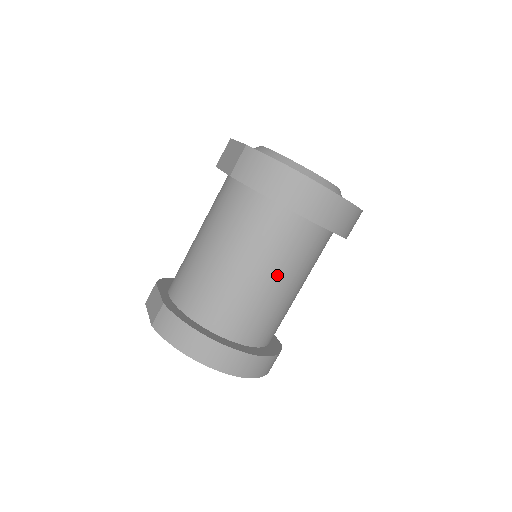
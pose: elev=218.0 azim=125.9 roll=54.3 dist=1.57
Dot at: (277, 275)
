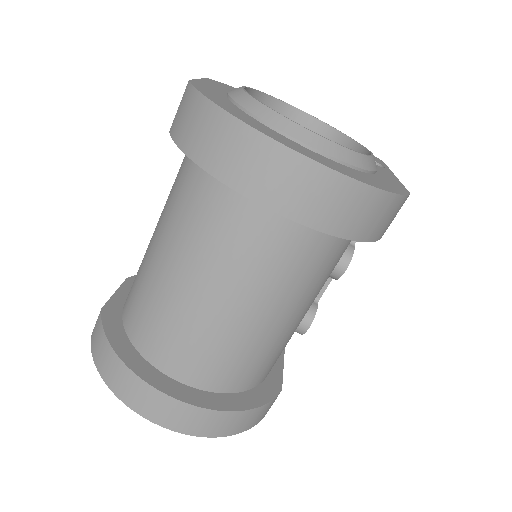
Dot at: (230, 291)
